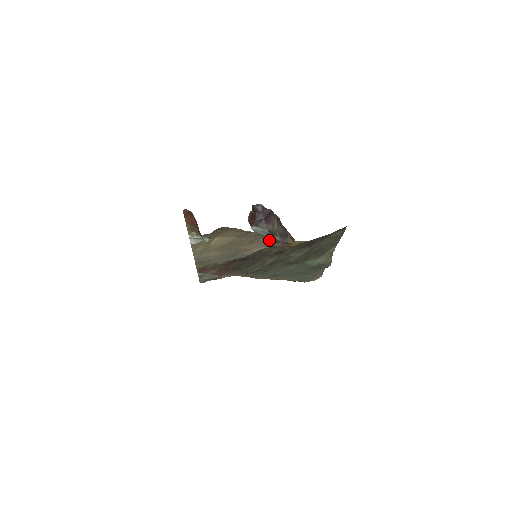
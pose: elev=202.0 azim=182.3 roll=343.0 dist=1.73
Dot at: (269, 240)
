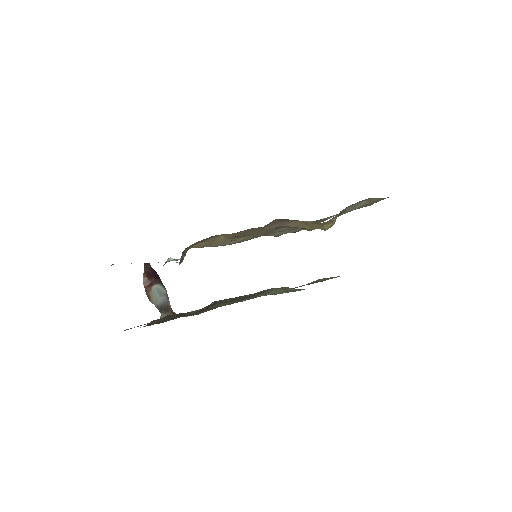
Dot at: occluded
